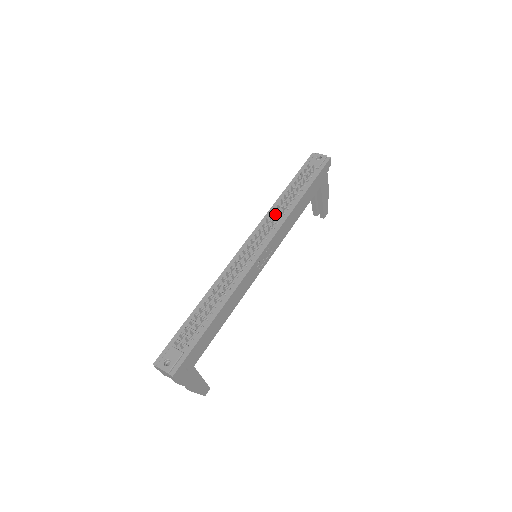
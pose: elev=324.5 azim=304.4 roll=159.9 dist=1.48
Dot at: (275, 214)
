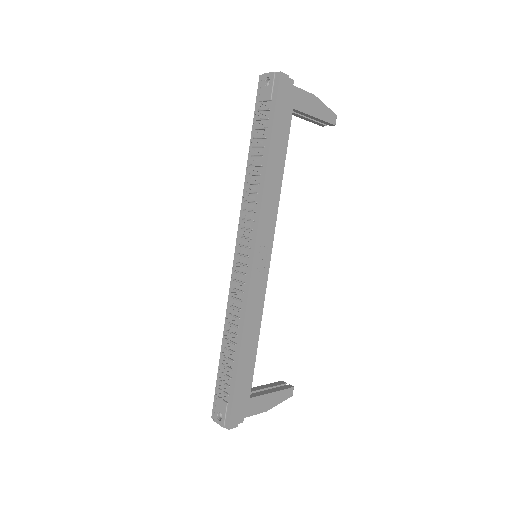
Dot at: (249, 198)
